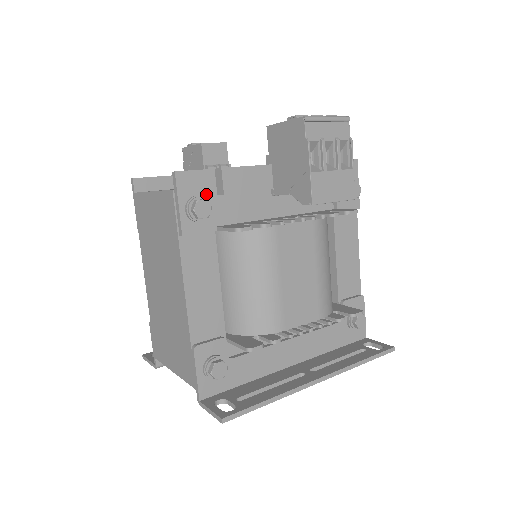
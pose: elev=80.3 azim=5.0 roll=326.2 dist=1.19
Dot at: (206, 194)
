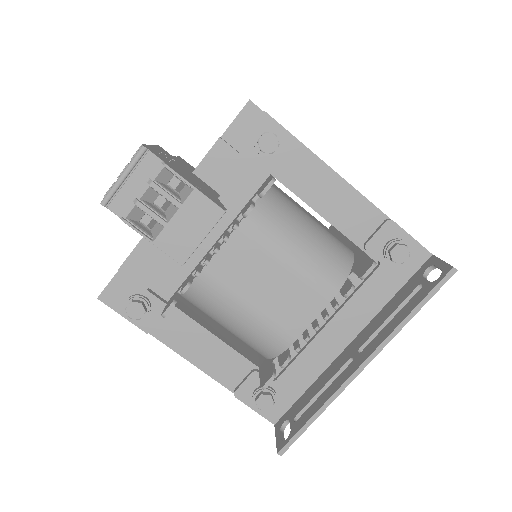
Dot at: (134, 290)
